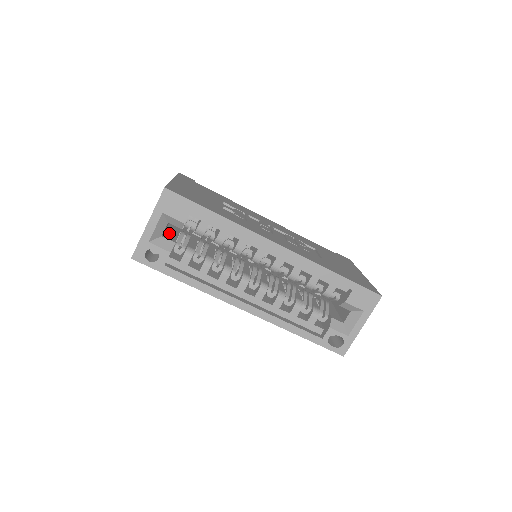
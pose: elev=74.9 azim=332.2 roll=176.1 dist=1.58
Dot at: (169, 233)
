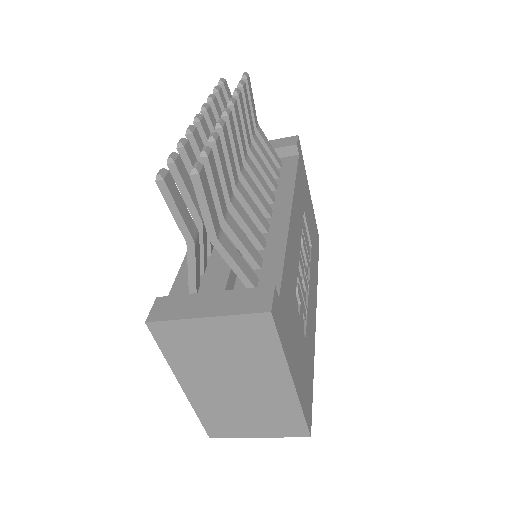
Dot at: occluded
